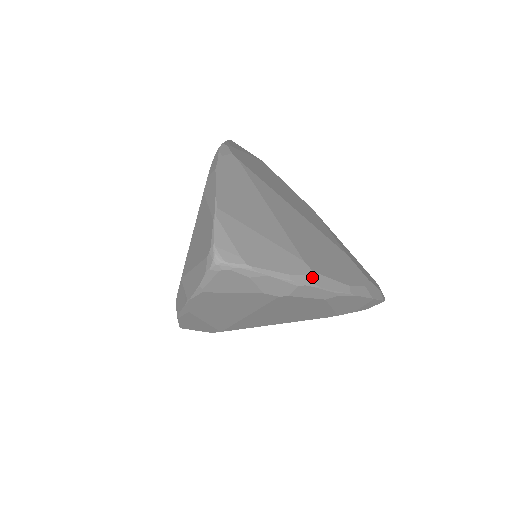
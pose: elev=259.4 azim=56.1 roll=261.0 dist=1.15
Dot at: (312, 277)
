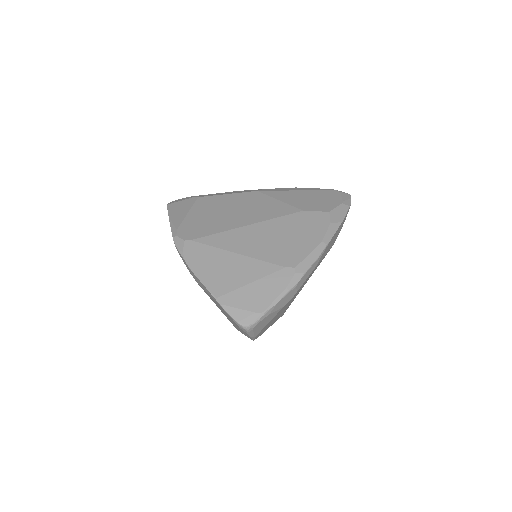
Dot at: (298, 271)
